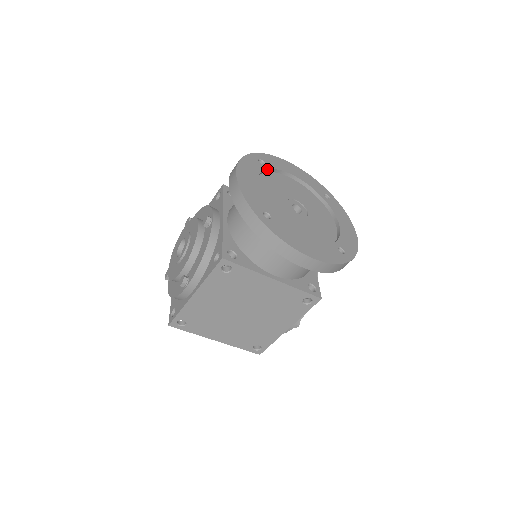
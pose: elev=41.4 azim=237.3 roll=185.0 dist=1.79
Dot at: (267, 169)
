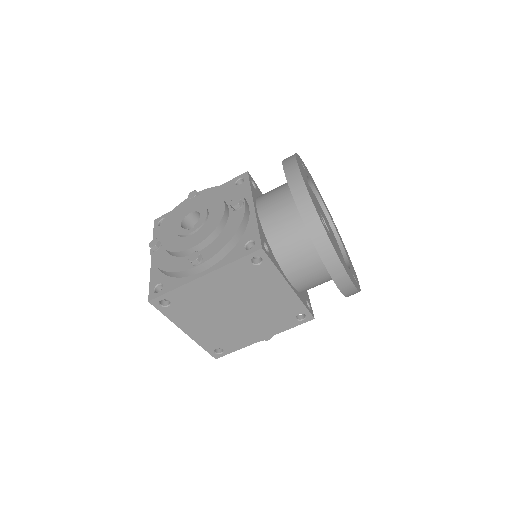
Dot at: (307, 175)
